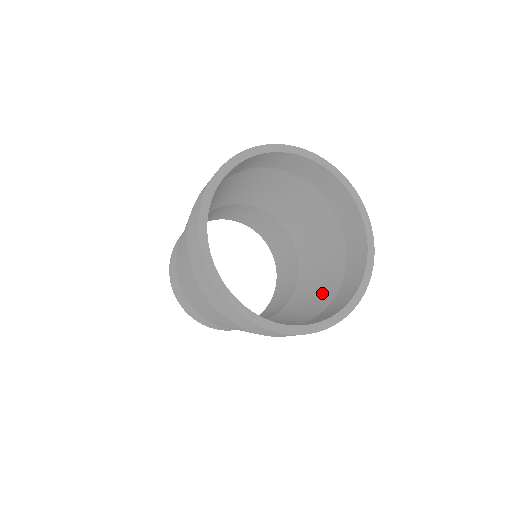
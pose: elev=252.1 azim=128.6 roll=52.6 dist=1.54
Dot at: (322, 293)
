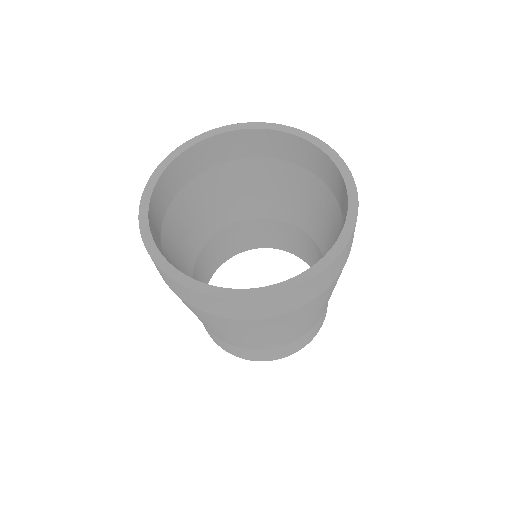
Dot at: (335, 230)
